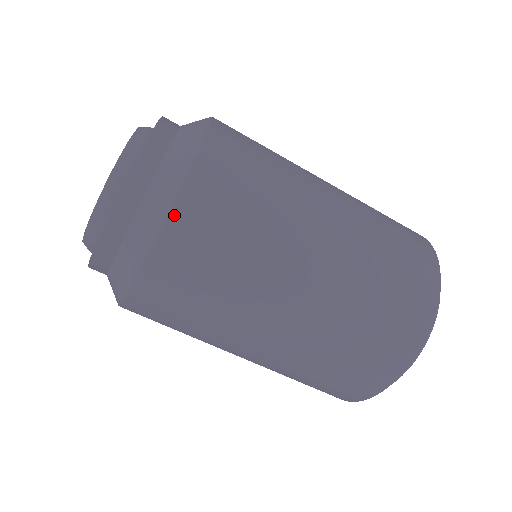
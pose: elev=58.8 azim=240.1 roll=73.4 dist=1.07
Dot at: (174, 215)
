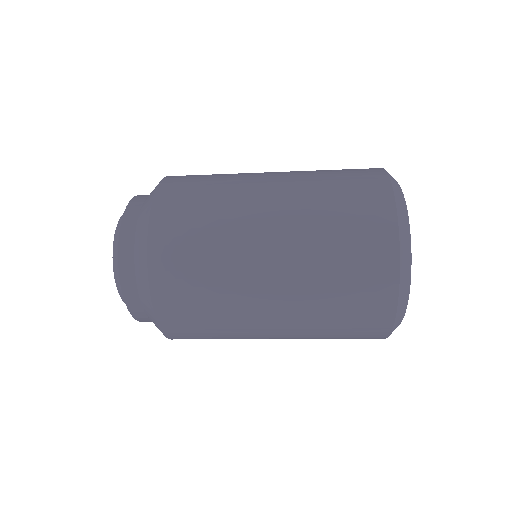
Dot at: (168, 336)
